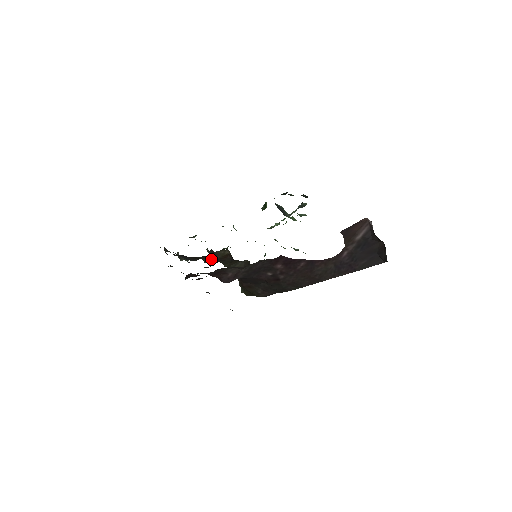
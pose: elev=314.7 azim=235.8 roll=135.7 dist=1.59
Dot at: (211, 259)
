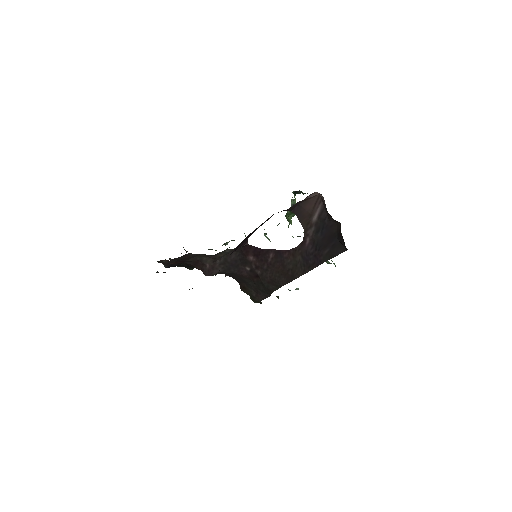
Dot at: occluded
